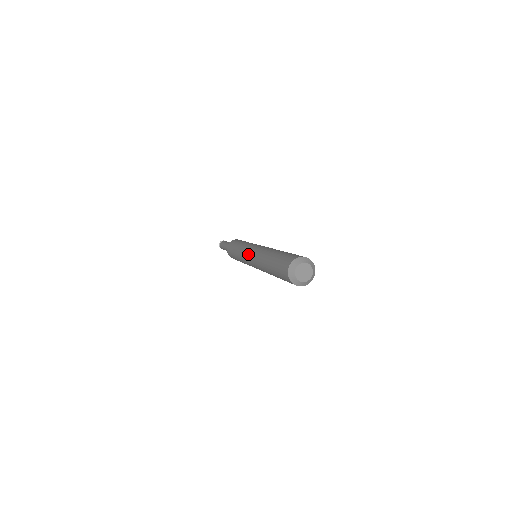
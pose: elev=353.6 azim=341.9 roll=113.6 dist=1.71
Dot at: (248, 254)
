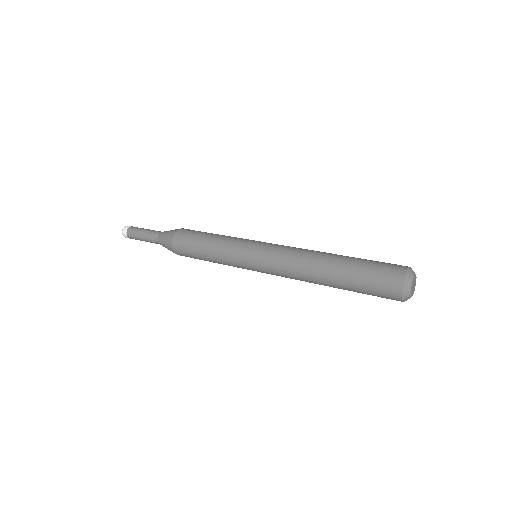
Dot at: (263, 248)
